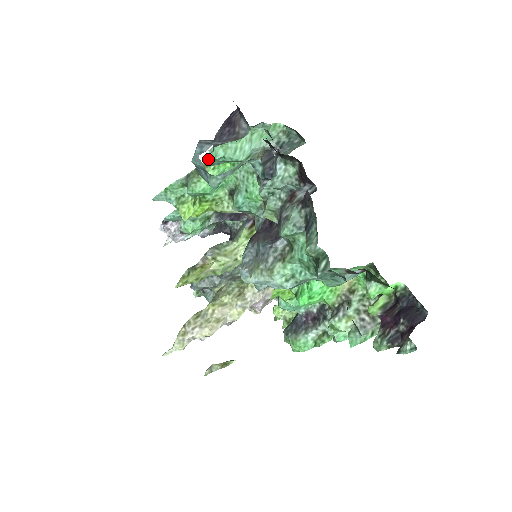
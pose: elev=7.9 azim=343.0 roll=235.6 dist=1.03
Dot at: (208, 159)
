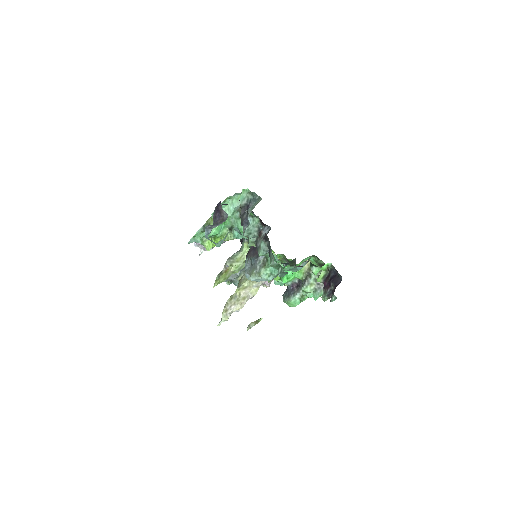
Dot at: occluded
